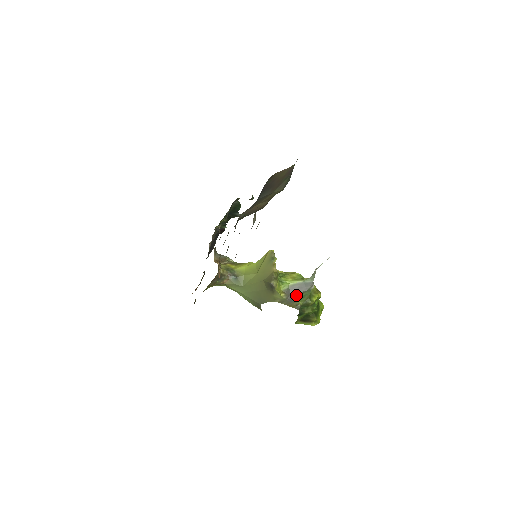
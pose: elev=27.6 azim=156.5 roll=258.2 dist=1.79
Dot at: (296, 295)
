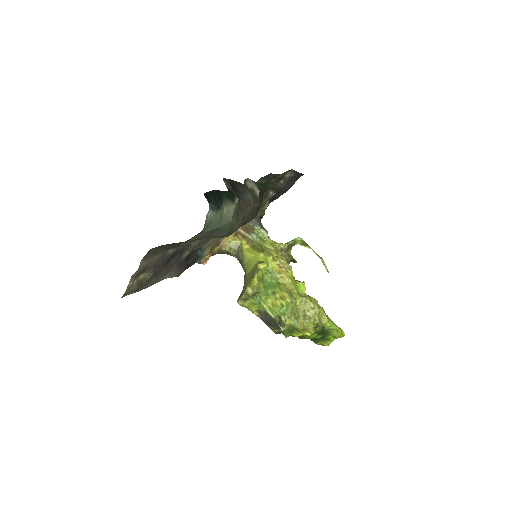
Dot at: (269, 323)
